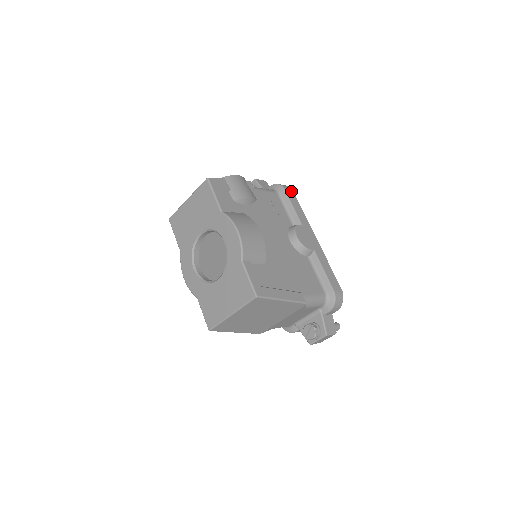
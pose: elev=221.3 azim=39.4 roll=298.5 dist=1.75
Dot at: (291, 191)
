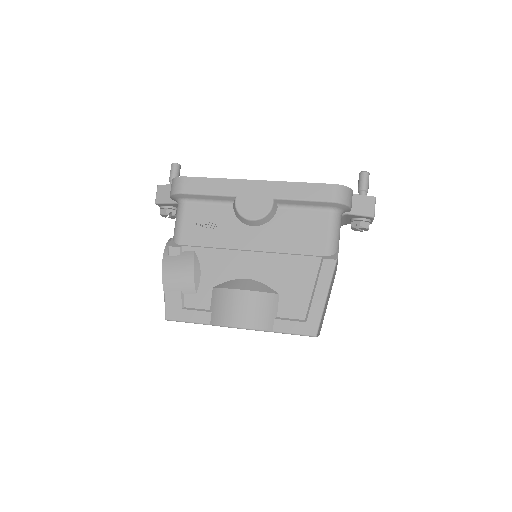
Dot at: (185, 181)
